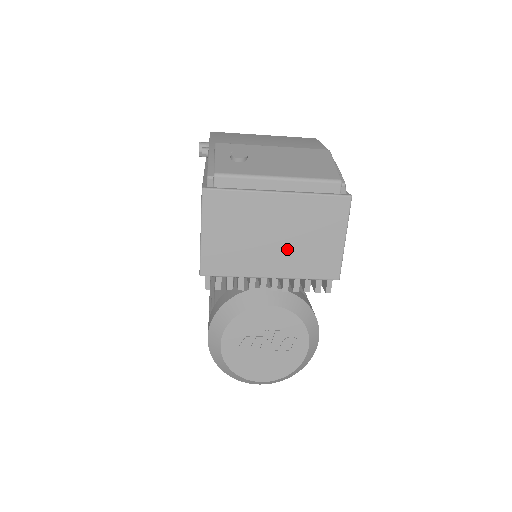
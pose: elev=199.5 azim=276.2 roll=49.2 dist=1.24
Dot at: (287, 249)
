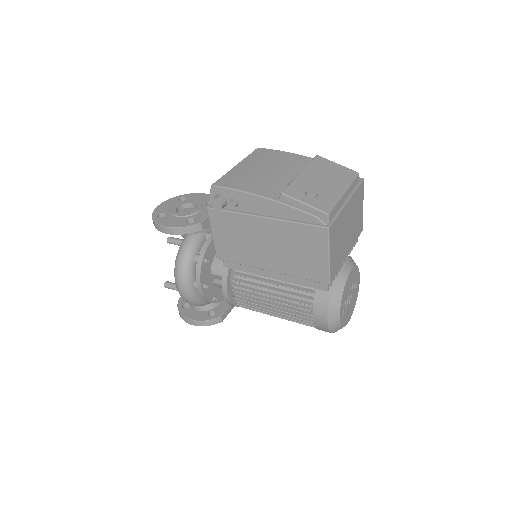
Dot at: (351, 232)
